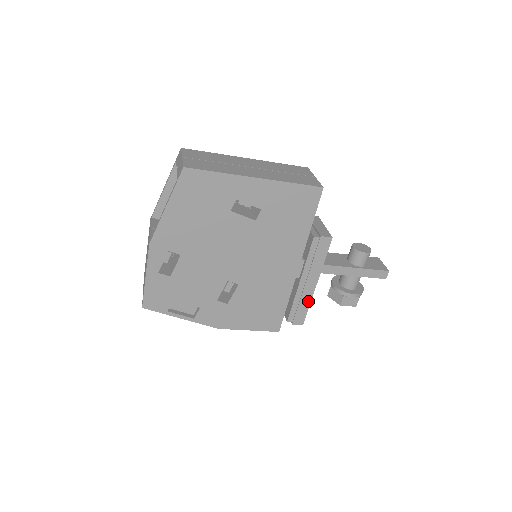
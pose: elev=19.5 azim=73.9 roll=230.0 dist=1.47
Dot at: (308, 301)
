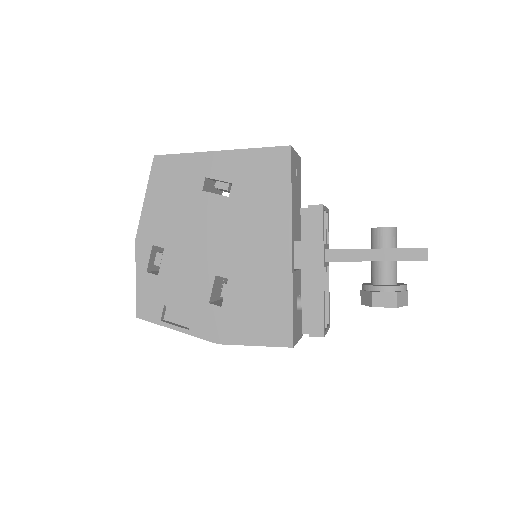
Dot at: (320, 298)
